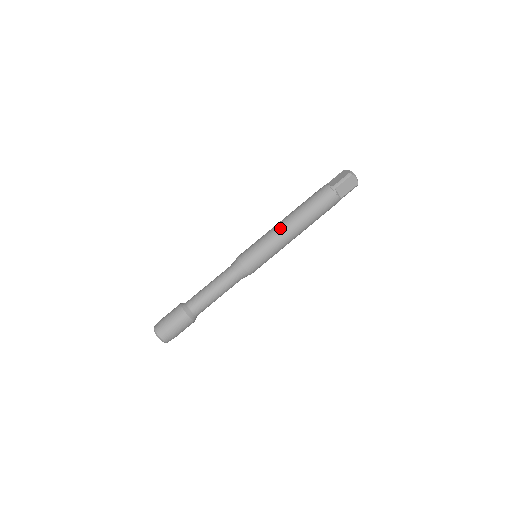
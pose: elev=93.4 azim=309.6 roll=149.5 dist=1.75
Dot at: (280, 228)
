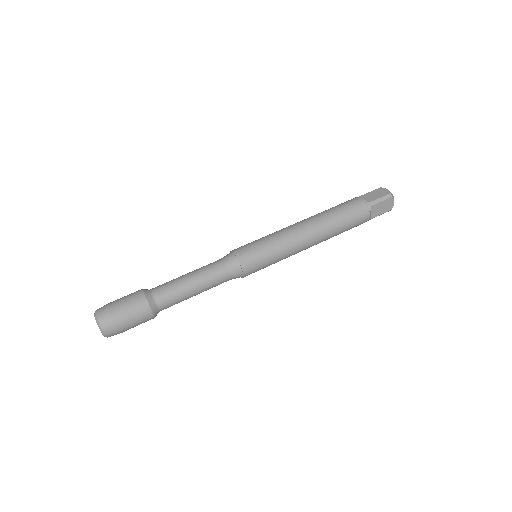
Dot at: (298, 232)
